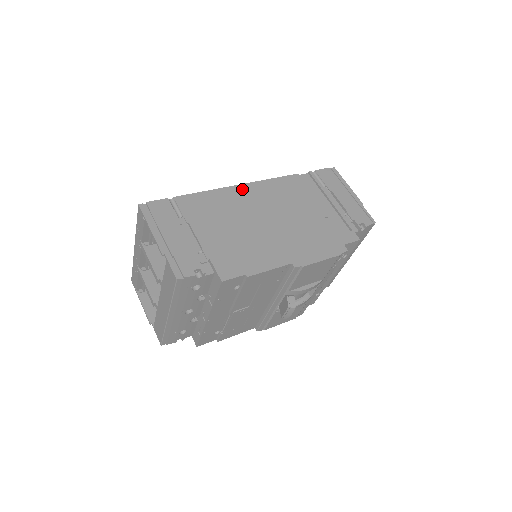
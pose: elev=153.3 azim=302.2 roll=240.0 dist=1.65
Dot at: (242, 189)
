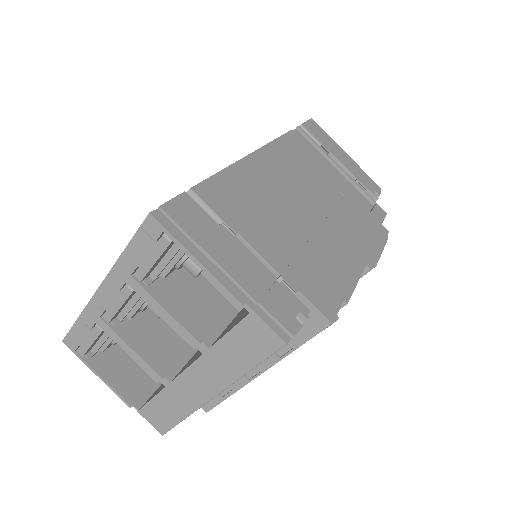
Dot at: (257, 161)
